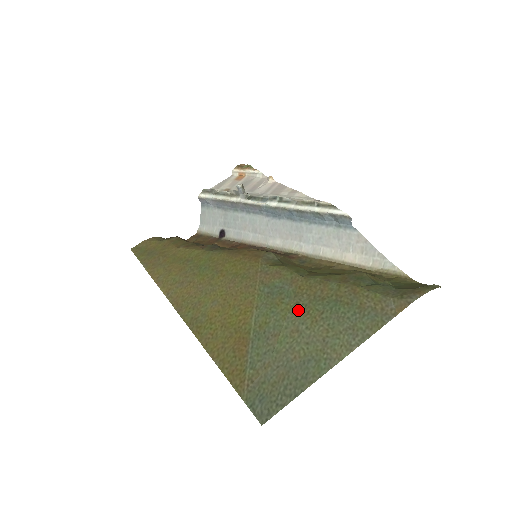
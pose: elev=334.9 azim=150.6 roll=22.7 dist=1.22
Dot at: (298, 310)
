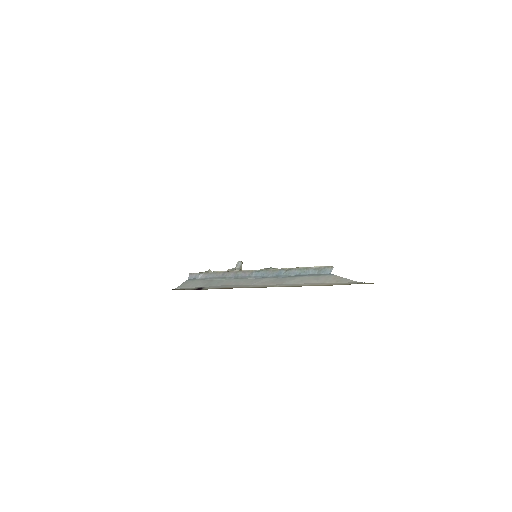
Dot at: occluded
